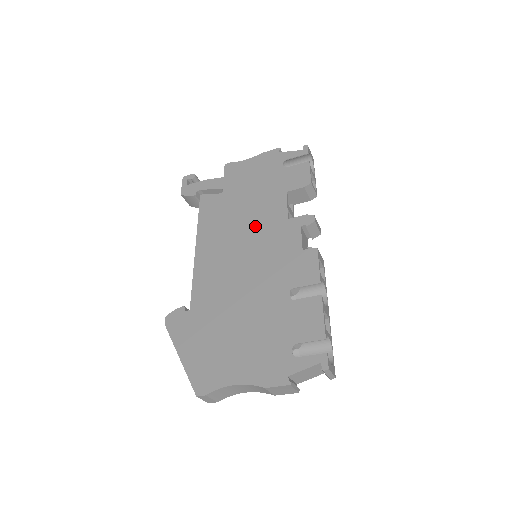
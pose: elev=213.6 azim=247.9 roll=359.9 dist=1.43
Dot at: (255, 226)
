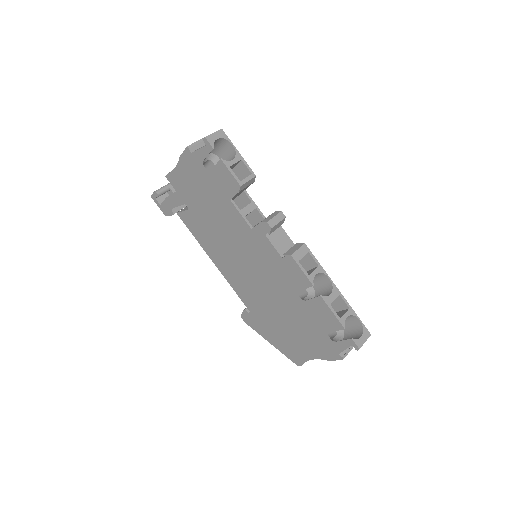
Dot at: (235, 239)
